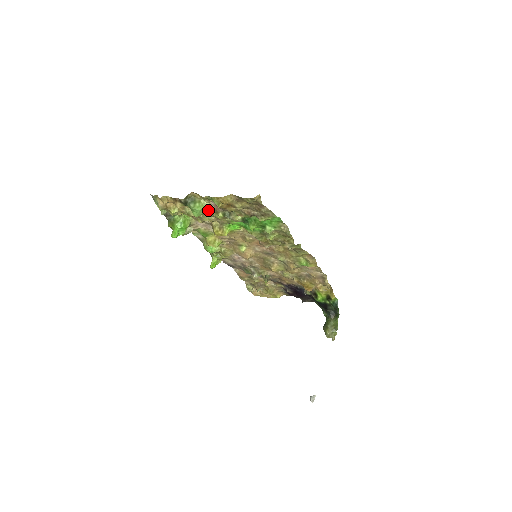
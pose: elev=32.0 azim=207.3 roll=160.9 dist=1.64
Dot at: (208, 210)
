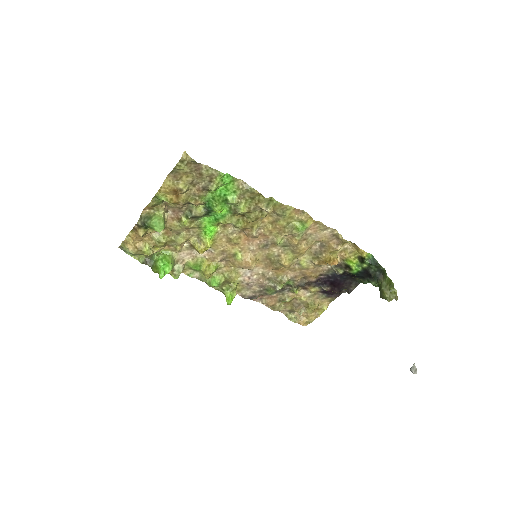
Dot at: (172, 224)
